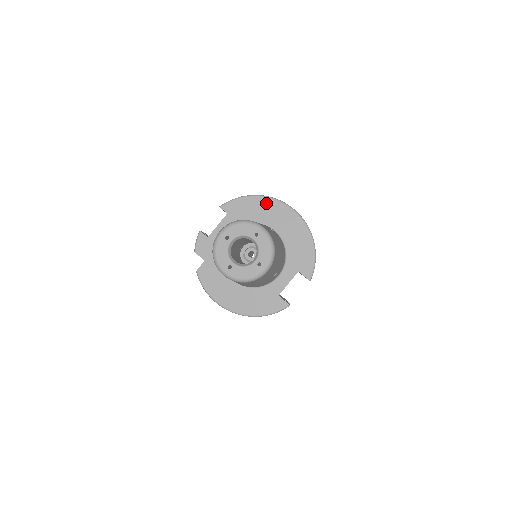
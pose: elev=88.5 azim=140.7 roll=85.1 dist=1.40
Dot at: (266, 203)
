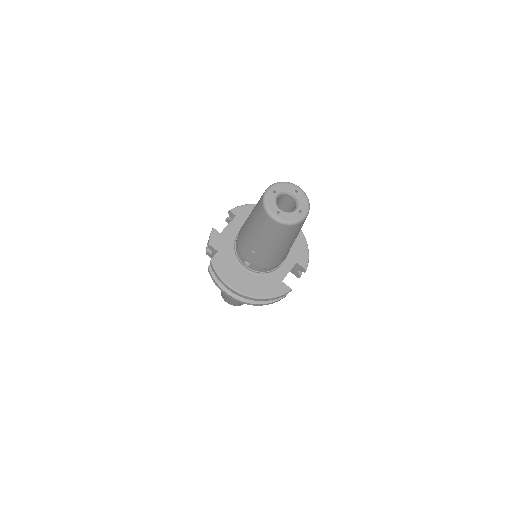
Dot at: occluded
